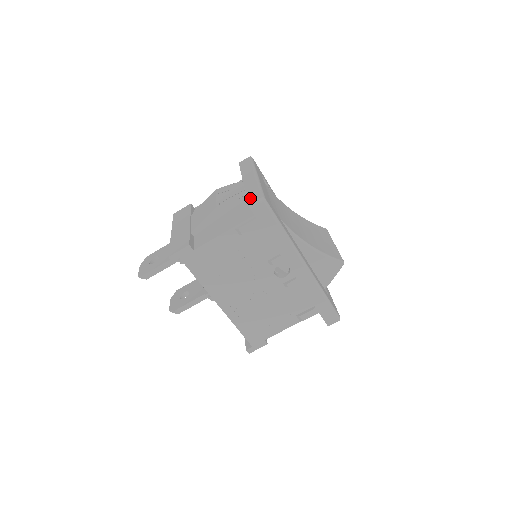
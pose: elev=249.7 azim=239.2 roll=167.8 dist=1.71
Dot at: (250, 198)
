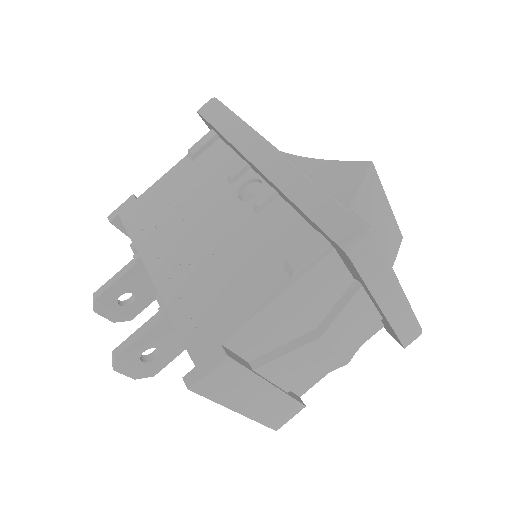
Dot at: occluded
